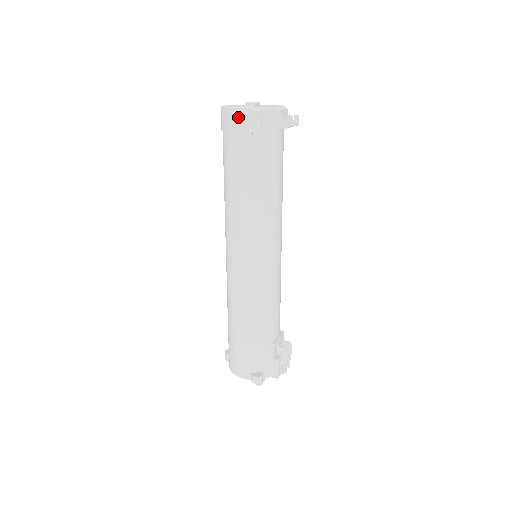
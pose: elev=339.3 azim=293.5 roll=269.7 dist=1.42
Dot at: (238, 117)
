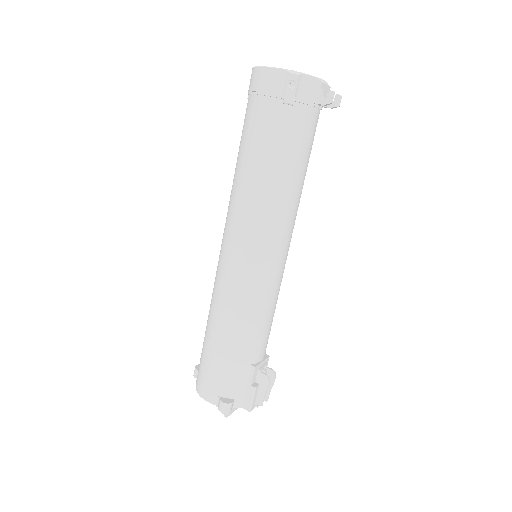
Dot at: (270, 78)
